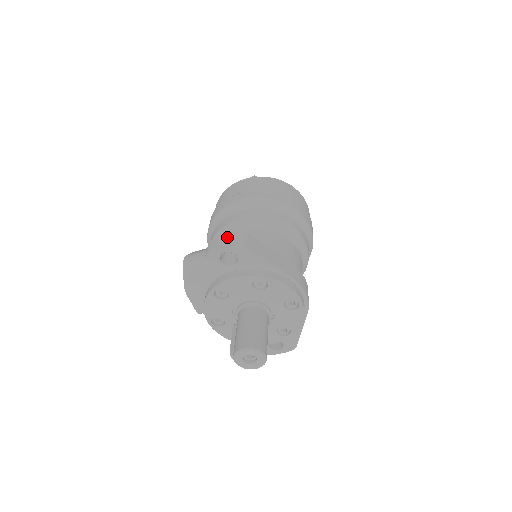
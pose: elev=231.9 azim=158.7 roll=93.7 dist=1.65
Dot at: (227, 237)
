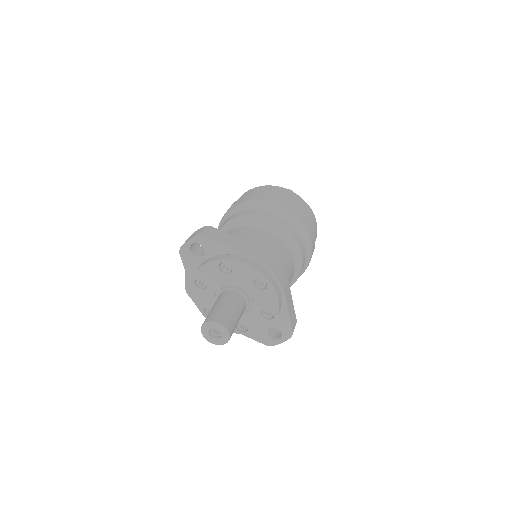
Dot at: (195, 232)
